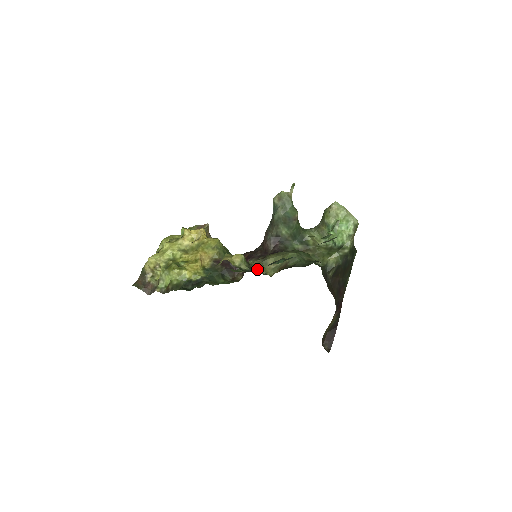
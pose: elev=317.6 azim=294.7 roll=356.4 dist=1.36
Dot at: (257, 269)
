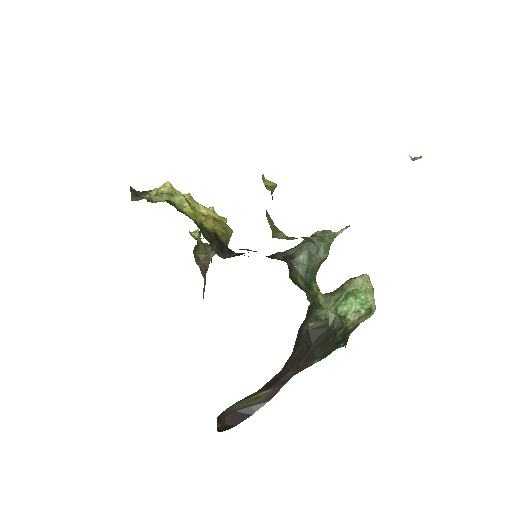
Dot at: (269, 220)
